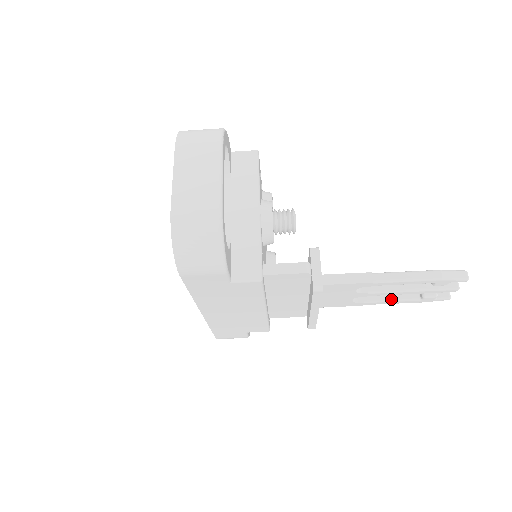
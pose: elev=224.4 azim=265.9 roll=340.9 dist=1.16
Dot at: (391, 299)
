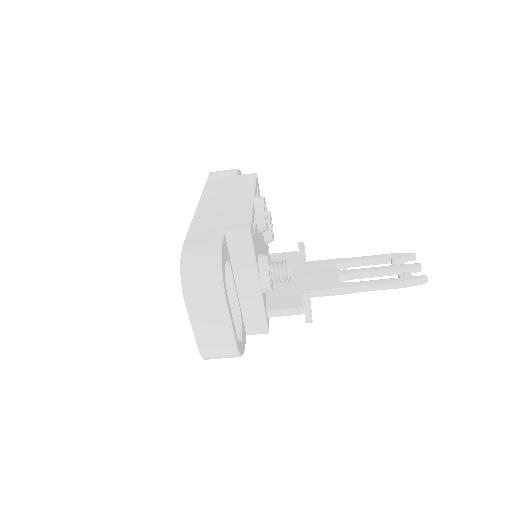
Dot at: (367, 265)
